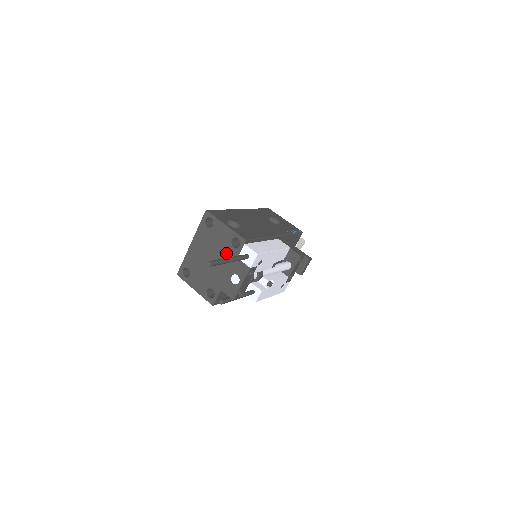
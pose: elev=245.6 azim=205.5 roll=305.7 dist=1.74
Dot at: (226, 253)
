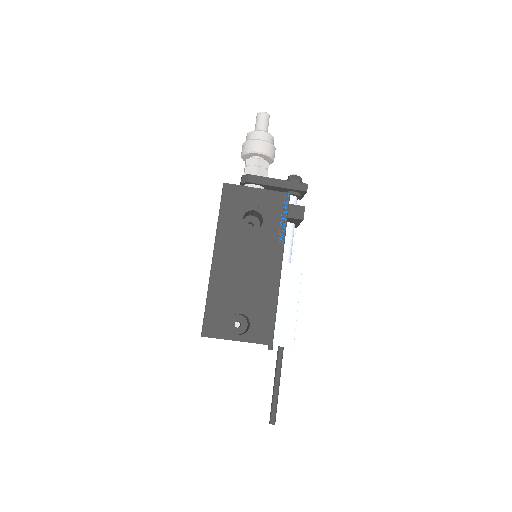
Dot at: occluded
